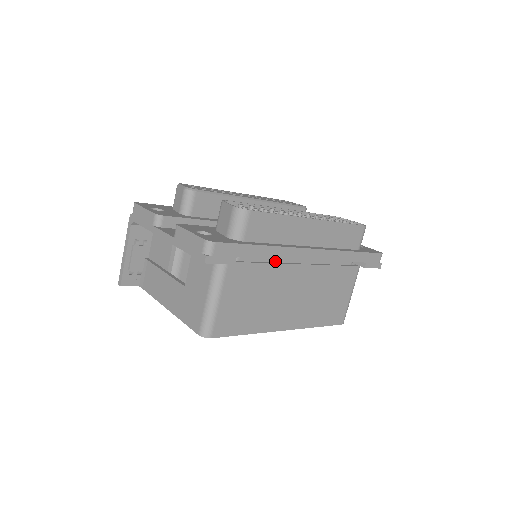
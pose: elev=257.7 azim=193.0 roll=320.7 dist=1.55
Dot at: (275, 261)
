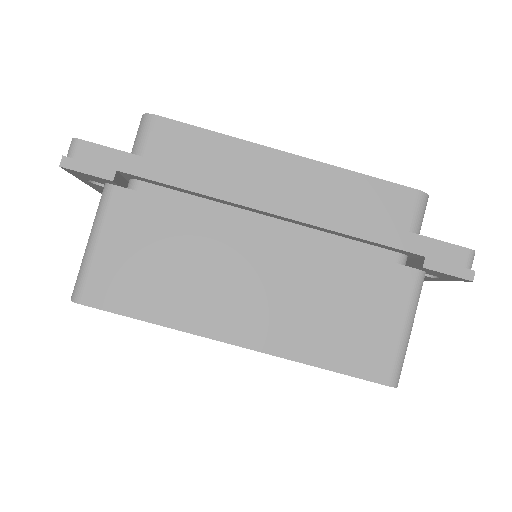
Dot at: (211, 210)
